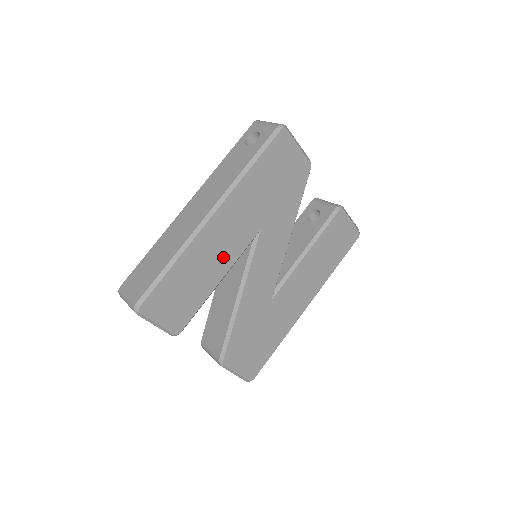
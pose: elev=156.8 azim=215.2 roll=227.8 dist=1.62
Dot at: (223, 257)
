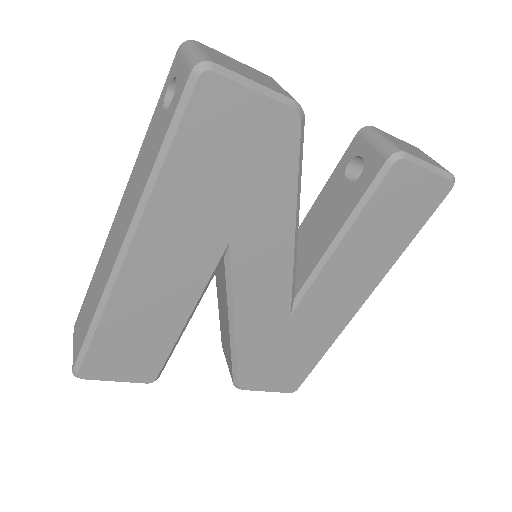
Dot at: (177, 294)
